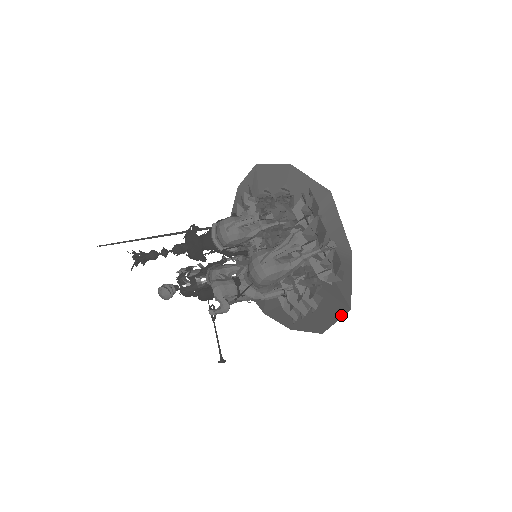
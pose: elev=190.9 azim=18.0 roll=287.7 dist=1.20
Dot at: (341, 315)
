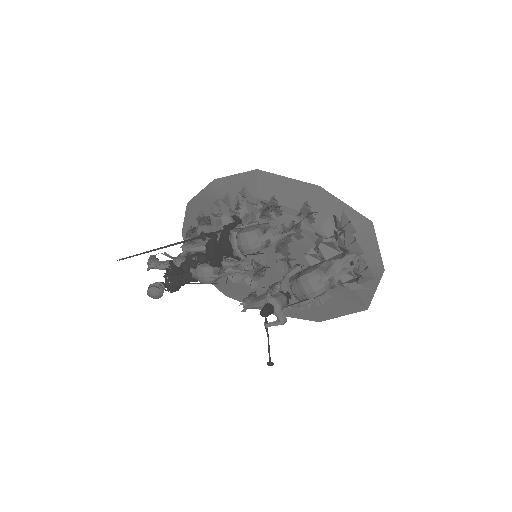
Dot at: (353, 312)
